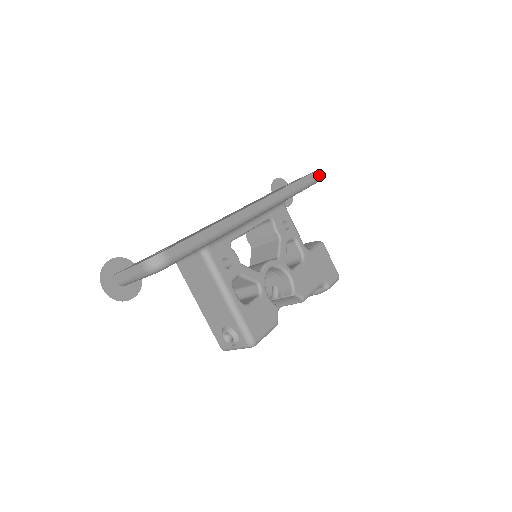
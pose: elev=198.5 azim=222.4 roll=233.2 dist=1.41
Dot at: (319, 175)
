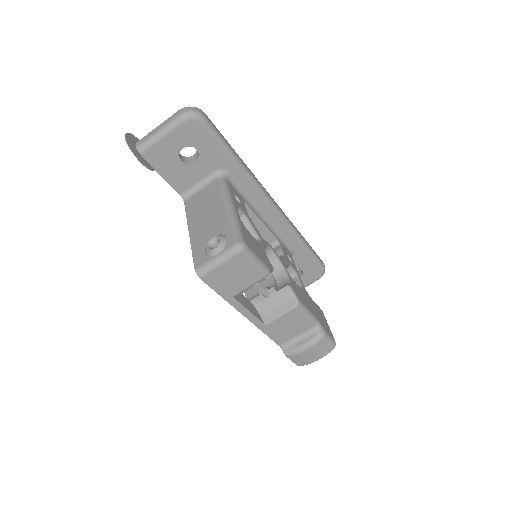
Dot at: (324, 266)
